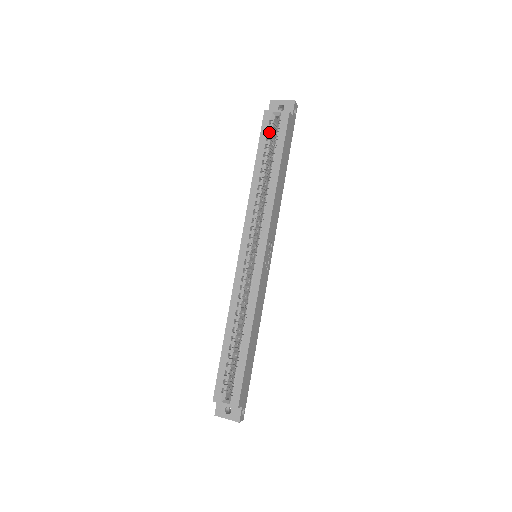
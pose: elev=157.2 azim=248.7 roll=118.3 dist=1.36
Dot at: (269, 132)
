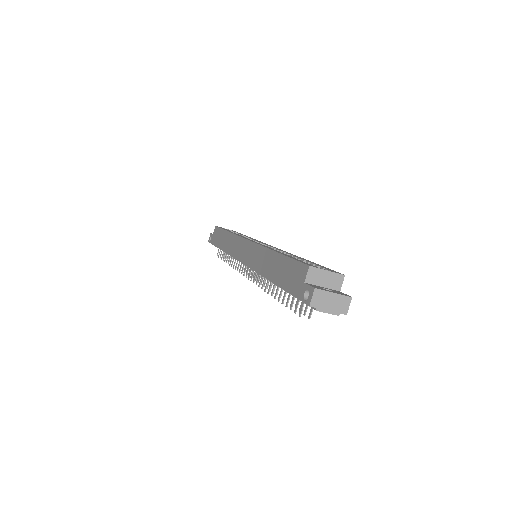
Dot at: occluded
